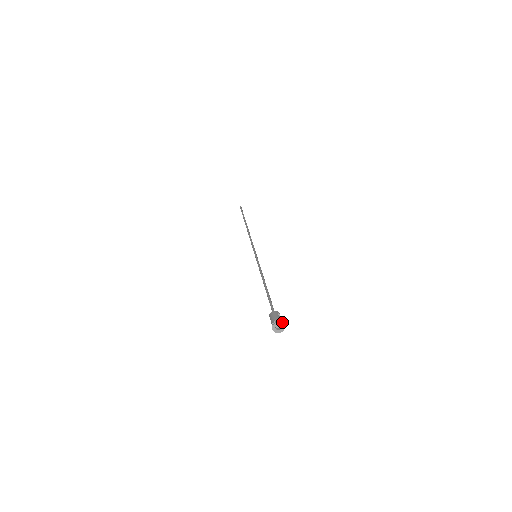
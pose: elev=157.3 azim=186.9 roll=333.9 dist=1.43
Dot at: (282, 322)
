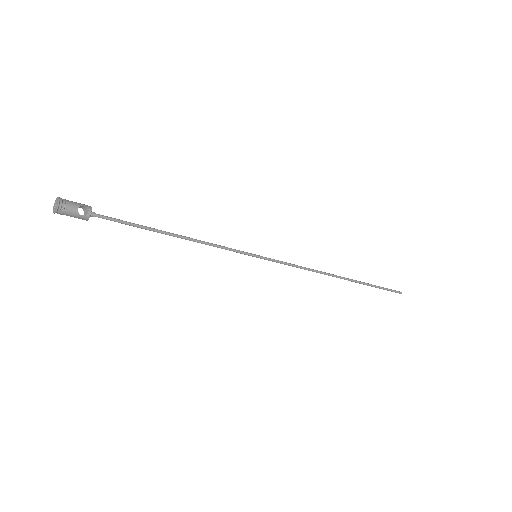
Dot at: (64, 203)
